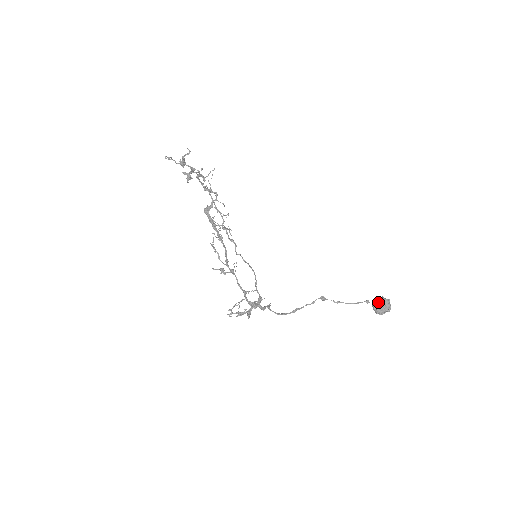
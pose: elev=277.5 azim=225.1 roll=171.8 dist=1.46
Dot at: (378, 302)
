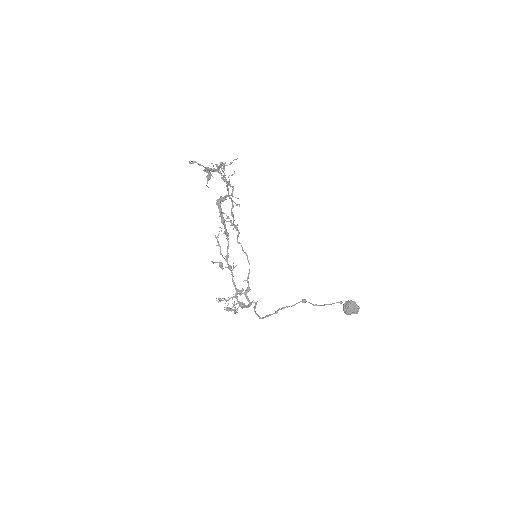
Dot at: (349, 307)
